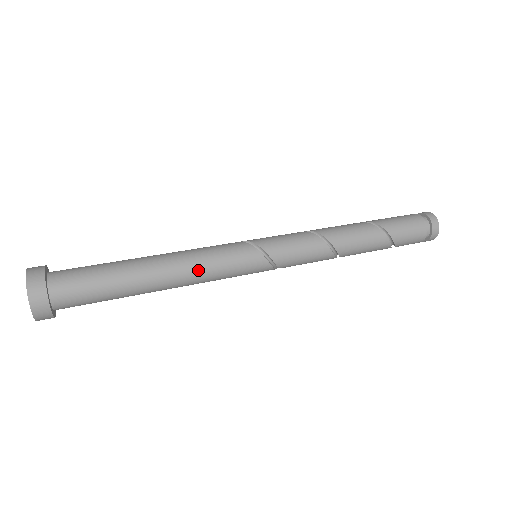
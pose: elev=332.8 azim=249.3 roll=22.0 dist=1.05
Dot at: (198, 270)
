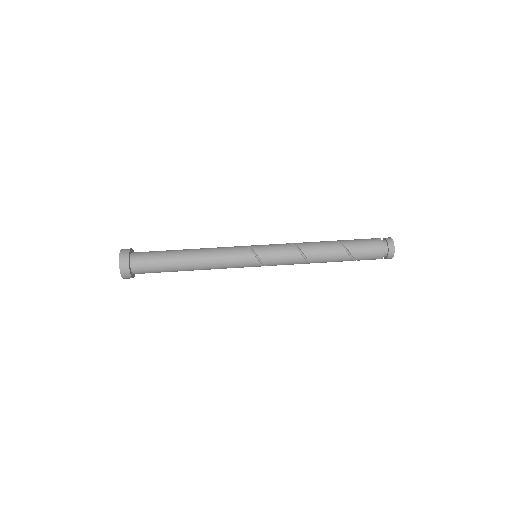
Dot at: (215, 264)
